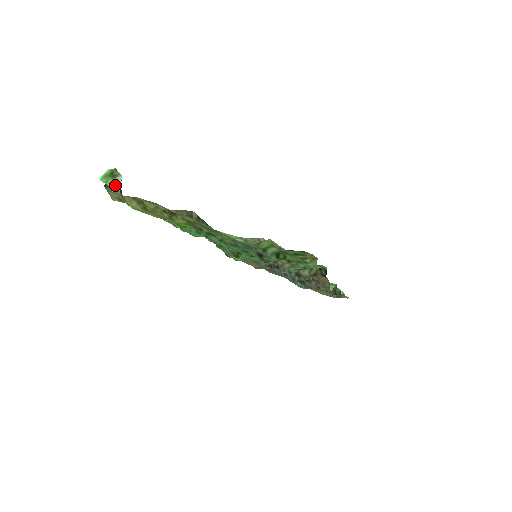
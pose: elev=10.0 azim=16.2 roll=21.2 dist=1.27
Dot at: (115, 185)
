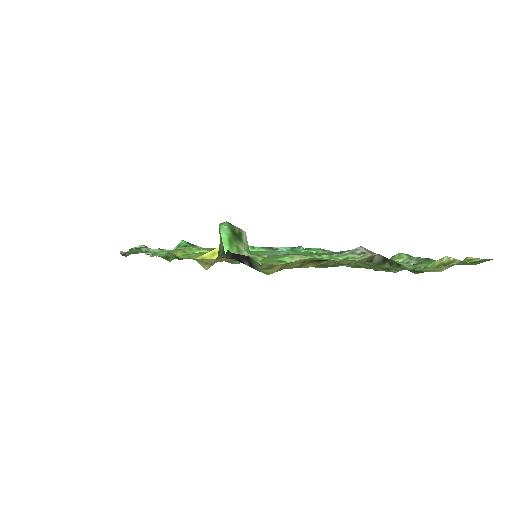
Dot at: (246, 250)
